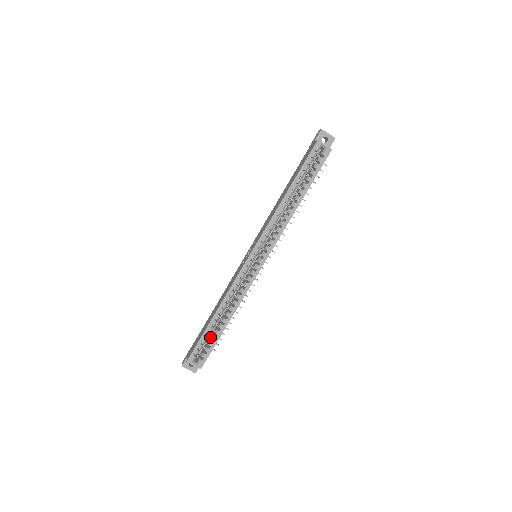
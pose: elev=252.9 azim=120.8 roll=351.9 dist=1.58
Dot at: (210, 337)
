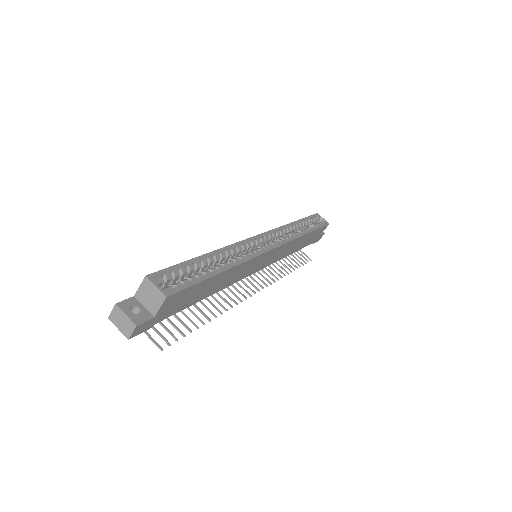
Dot at: occluded
